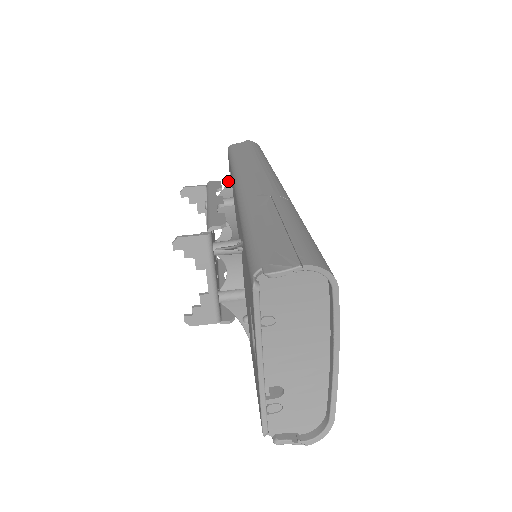
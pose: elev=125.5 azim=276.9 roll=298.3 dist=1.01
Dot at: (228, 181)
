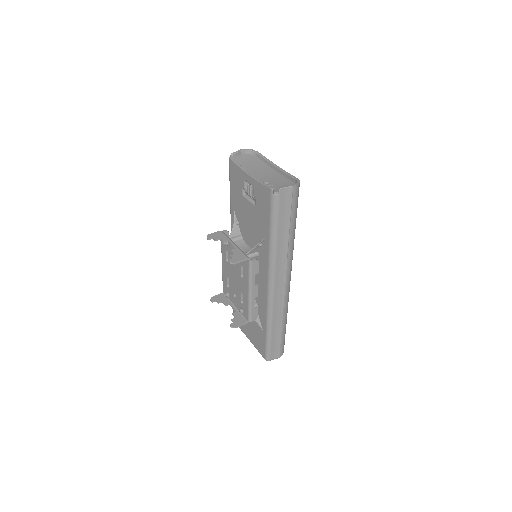
Dot at: occluded
